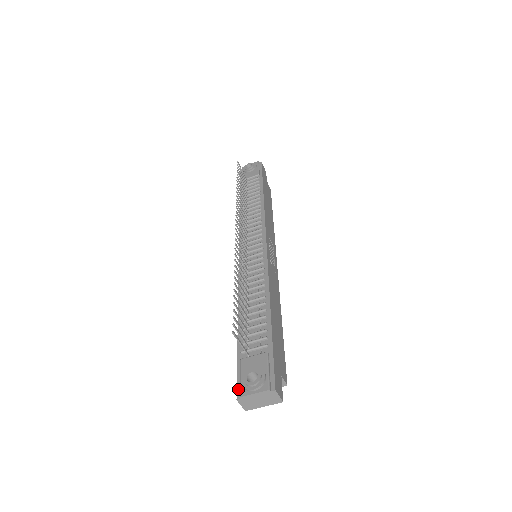
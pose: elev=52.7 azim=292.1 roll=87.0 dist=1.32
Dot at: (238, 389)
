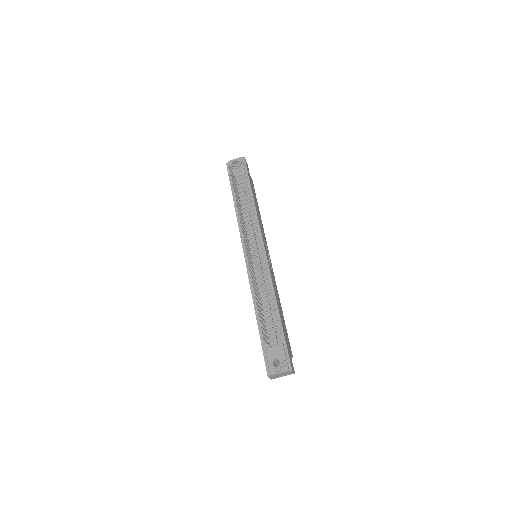
Dot at: (267, 369)
